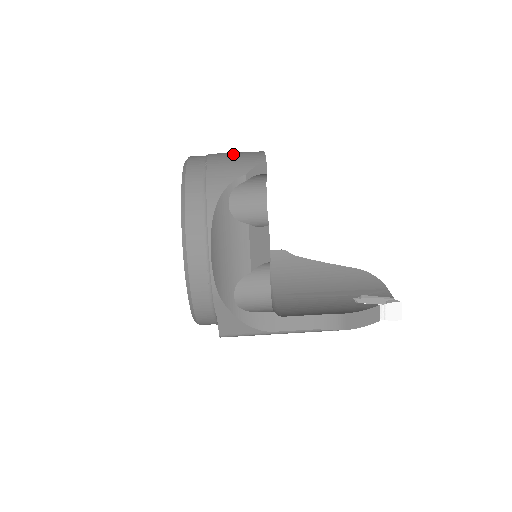
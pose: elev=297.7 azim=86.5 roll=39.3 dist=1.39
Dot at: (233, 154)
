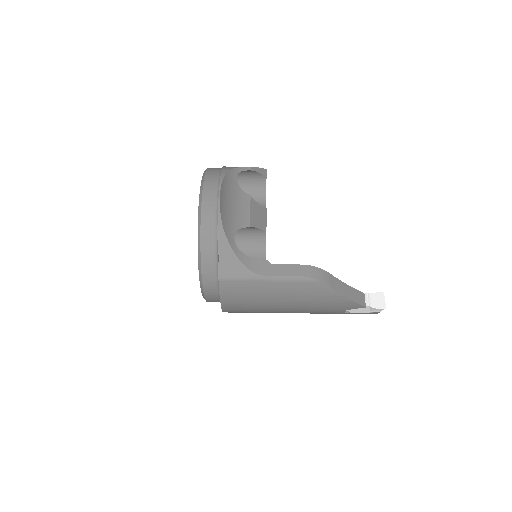
Dot at: occluded
